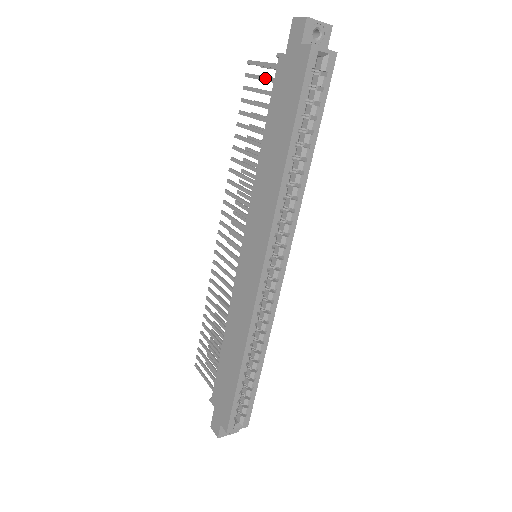
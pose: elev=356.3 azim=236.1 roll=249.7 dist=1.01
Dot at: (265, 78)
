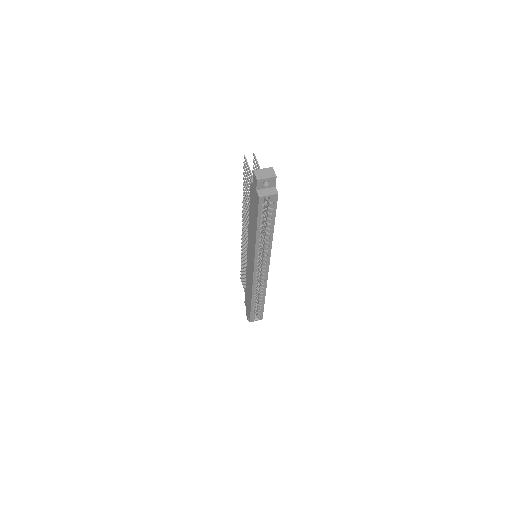
Dot at: occluded
